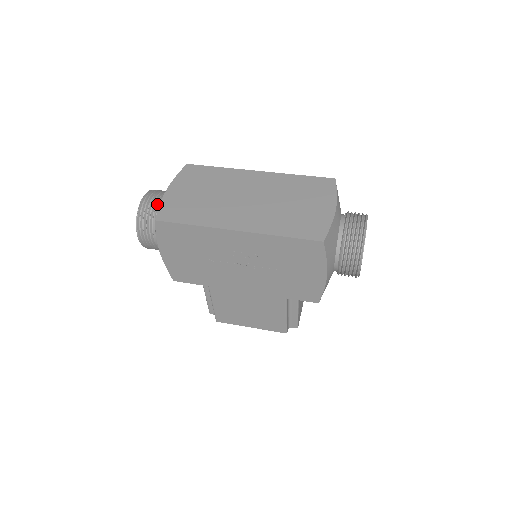
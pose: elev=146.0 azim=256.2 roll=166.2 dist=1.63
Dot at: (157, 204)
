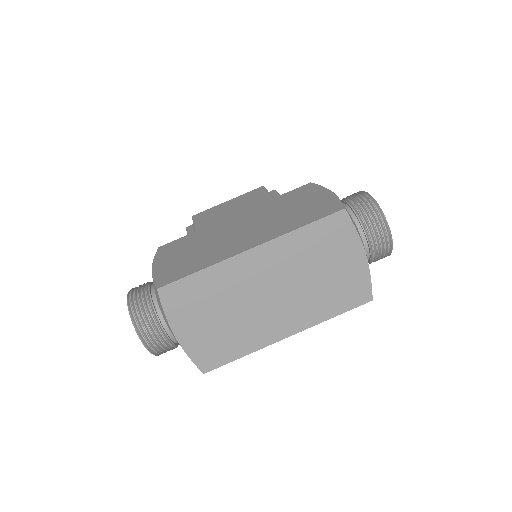
Dot at: (167, 340)
